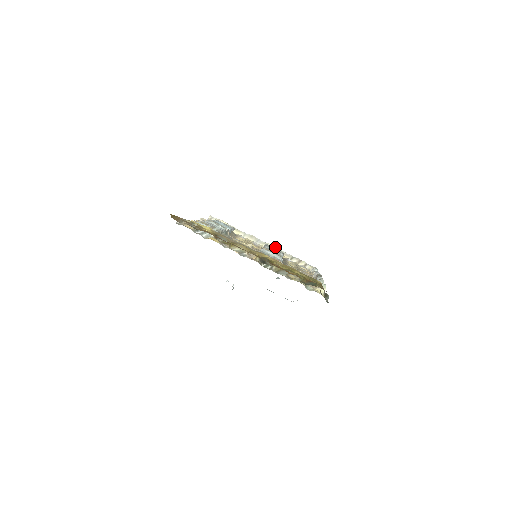
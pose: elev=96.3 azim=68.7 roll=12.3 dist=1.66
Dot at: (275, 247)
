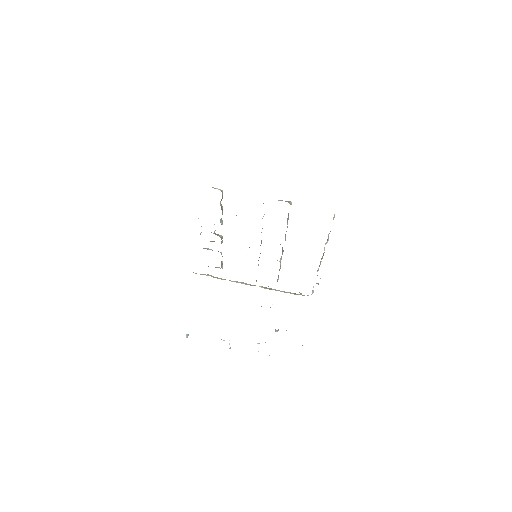
Dot at: (266, 287)
